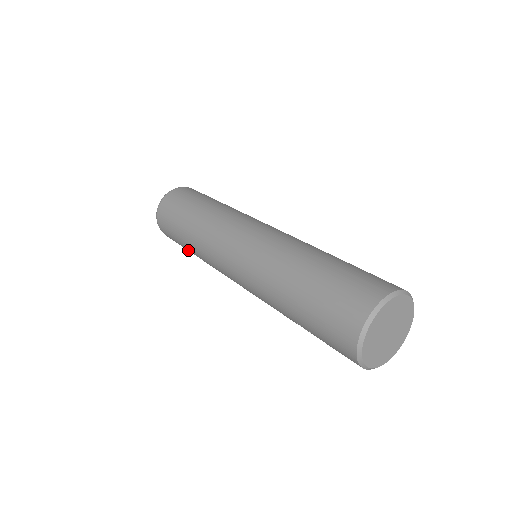
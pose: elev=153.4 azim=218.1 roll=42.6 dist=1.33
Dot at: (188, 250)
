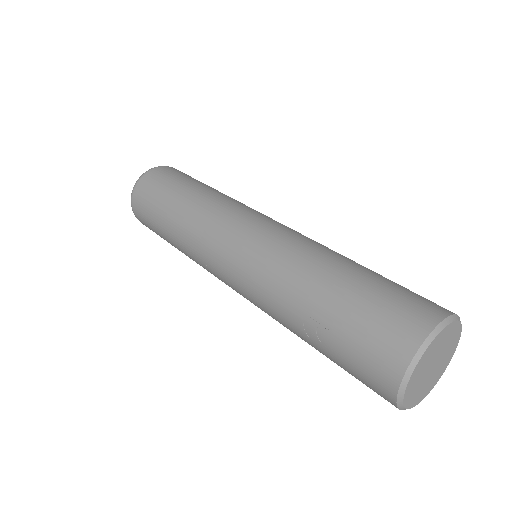
Dot at: (163, 219)
